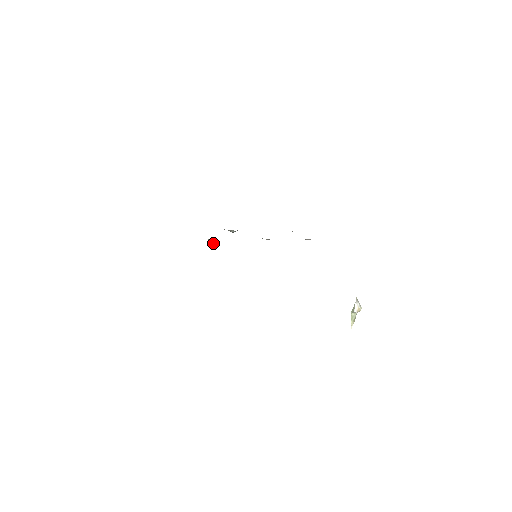
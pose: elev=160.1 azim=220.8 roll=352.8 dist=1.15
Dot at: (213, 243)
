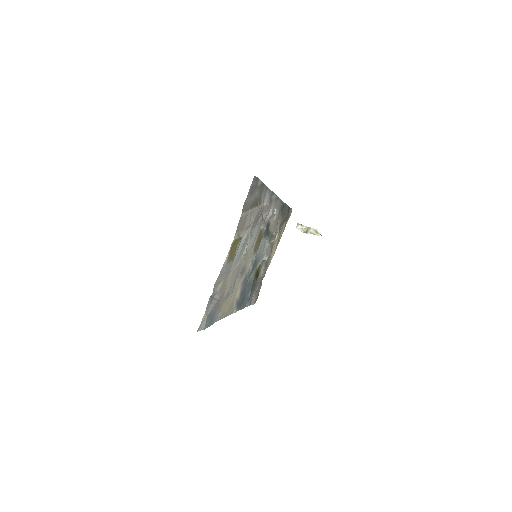
Dot at: occluded
